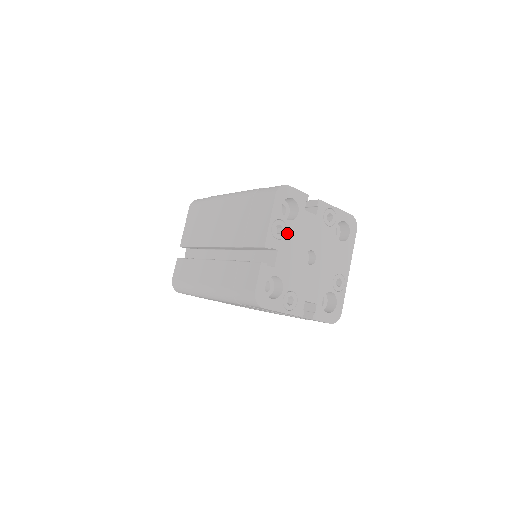
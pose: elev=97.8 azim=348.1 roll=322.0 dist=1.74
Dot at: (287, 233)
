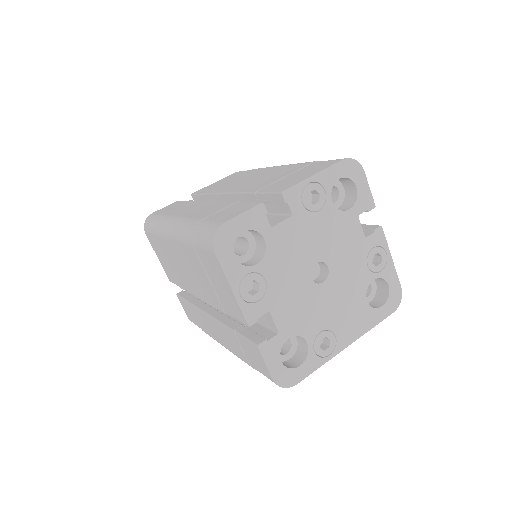
Dot at: (319, 212)
